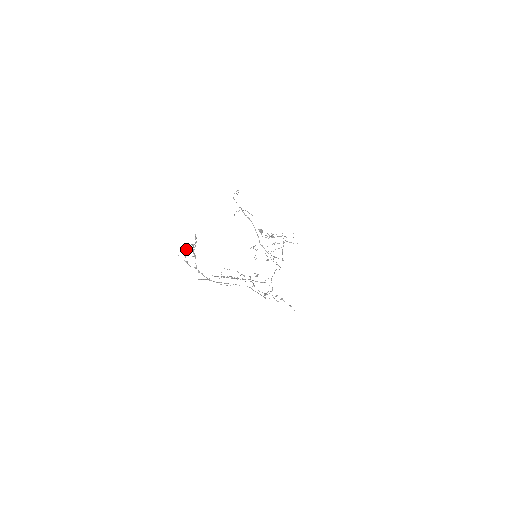
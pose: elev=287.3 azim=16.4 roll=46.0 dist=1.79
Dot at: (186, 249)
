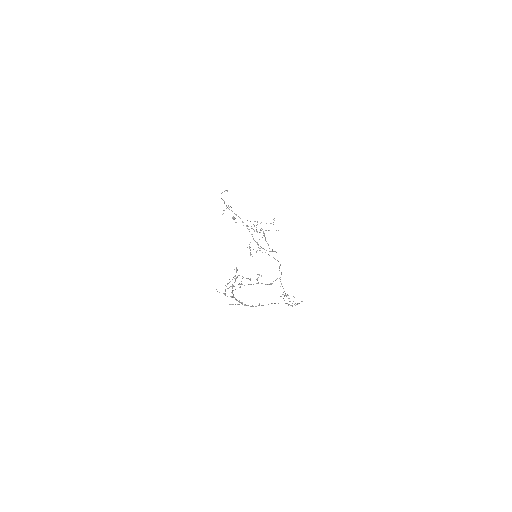
Dot at: (228, 283)
